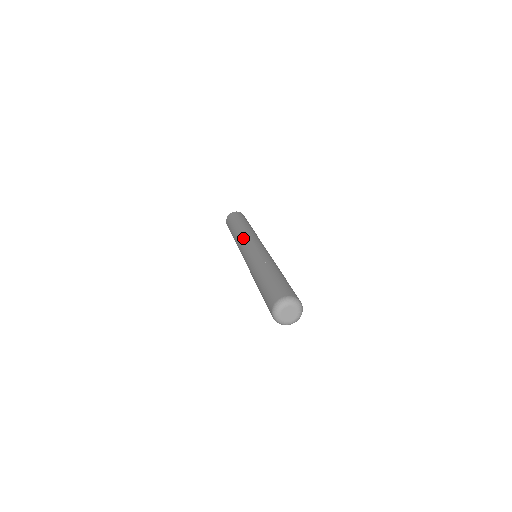
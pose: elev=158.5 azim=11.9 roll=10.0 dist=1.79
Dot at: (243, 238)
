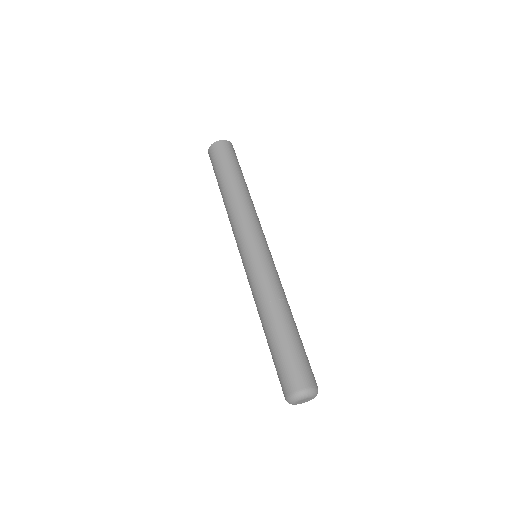
Dot at: (233, 233)
